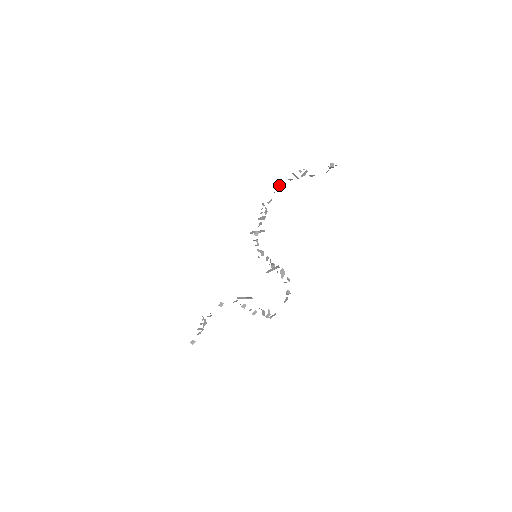
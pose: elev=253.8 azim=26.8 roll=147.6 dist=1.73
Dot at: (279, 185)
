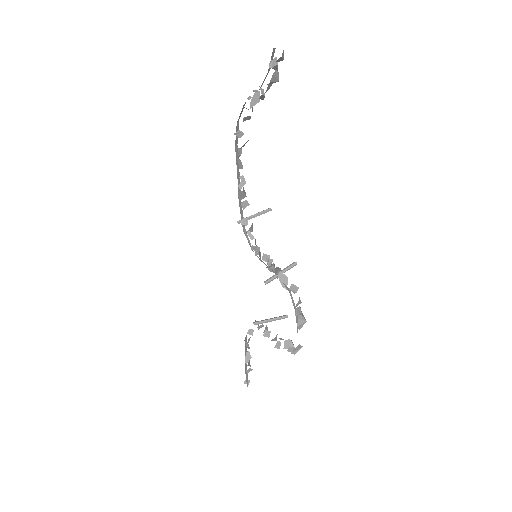
Dot at: (239, 134)
